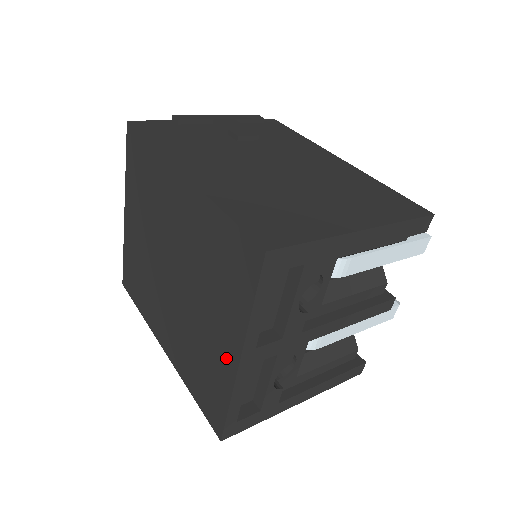
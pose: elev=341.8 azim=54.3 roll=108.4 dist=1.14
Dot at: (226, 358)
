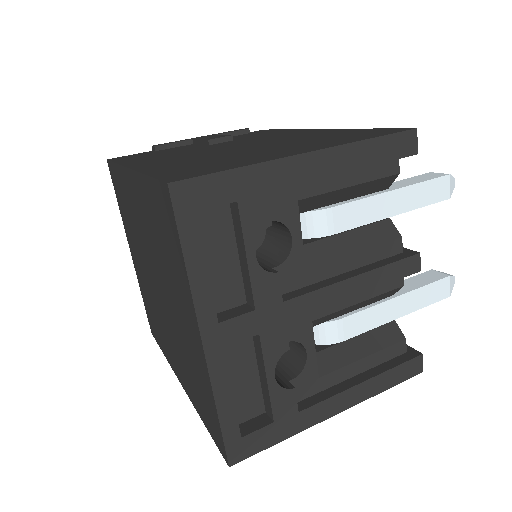
Dot at: (197, 348)
